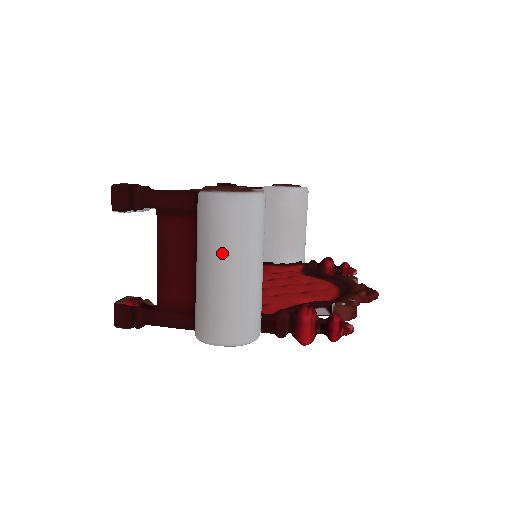
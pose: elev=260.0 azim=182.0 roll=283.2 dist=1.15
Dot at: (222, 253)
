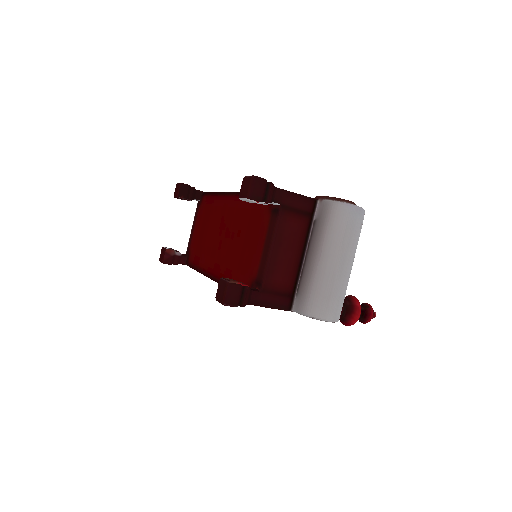
Dot at: (347, 250)
